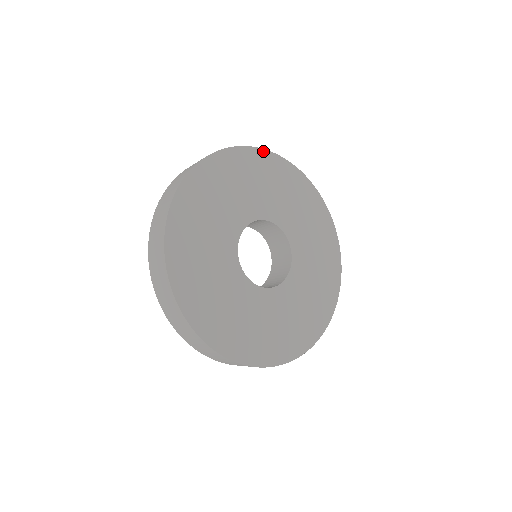
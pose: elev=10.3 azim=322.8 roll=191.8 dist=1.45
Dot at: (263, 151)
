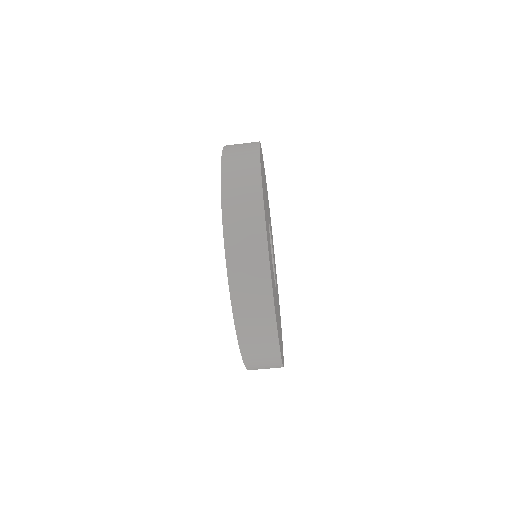
Dot at: occluded
